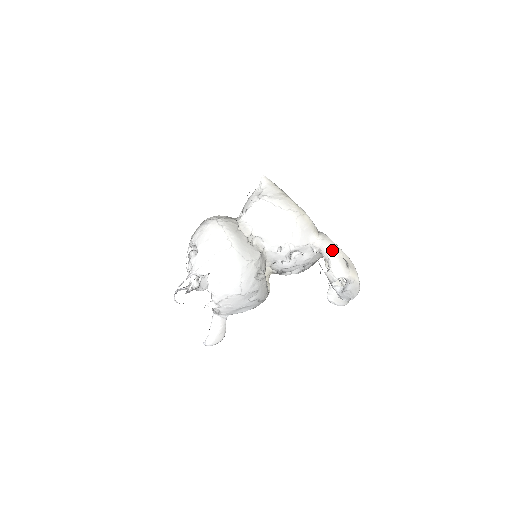
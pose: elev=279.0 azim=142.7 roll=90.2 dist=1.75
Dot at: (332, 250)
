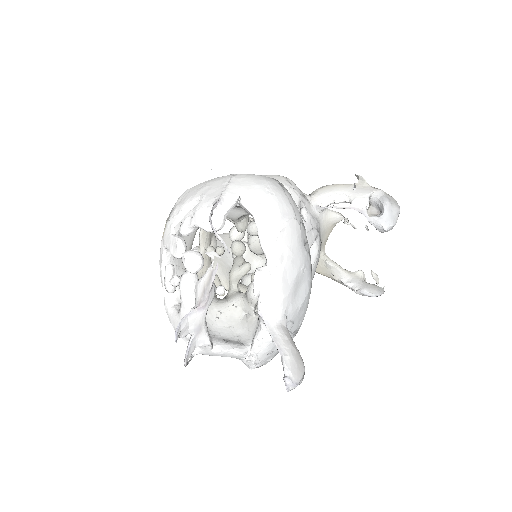
Dot at: (336, 187)
